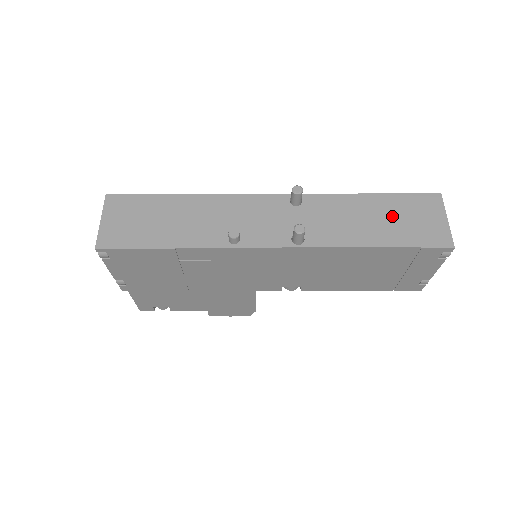
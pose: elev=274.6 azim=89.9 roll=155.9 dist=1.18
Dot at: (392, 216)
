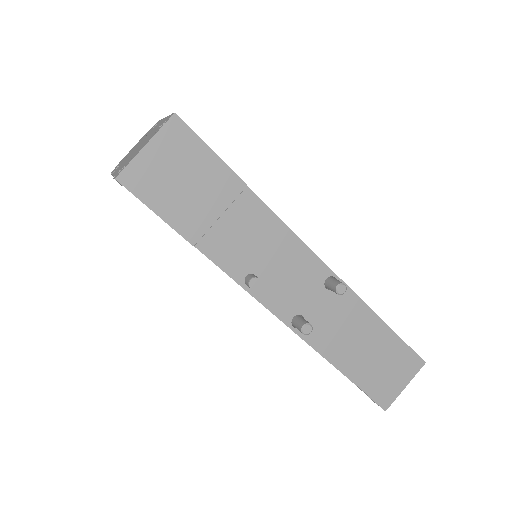
Dot at: (378, 356)
